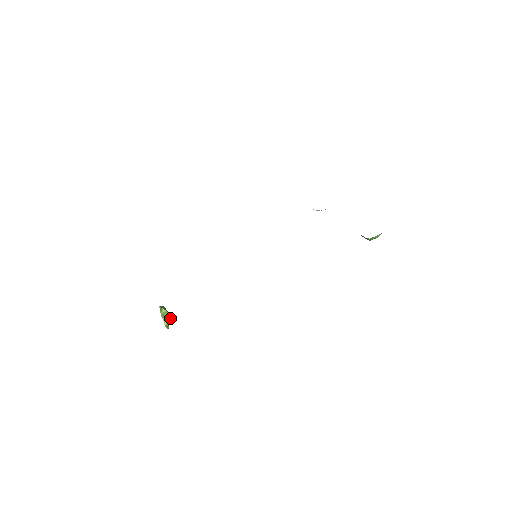
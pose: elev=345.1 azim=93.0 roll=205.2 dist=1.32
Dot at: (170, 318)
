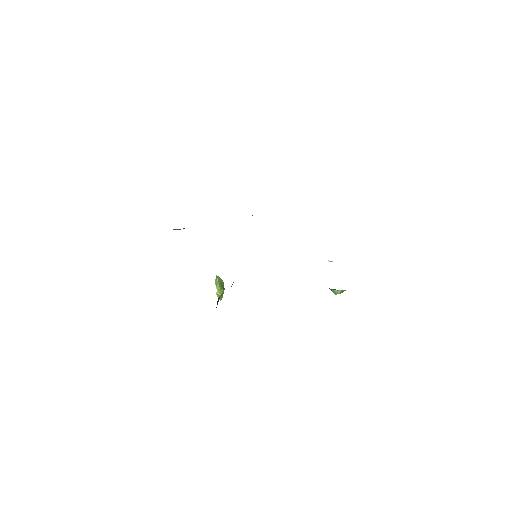
Dot at: (222, 291)
